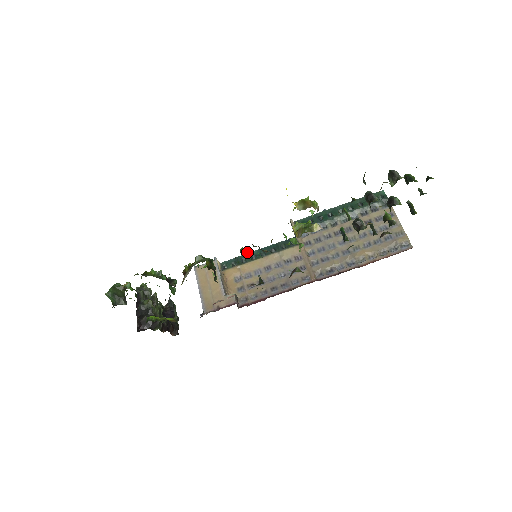
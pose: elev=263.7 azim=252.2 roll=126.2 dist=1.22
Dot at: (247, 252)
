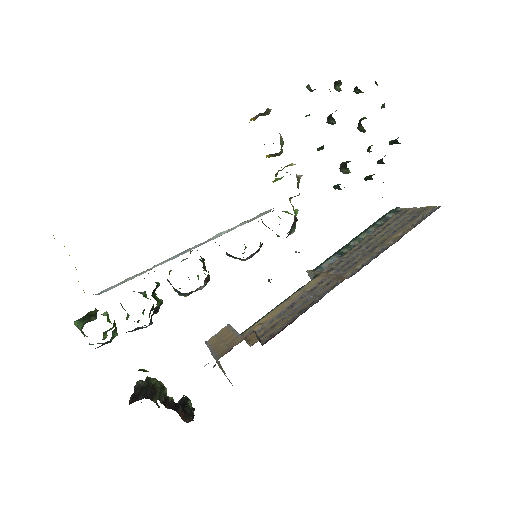
Dot at: occluded
